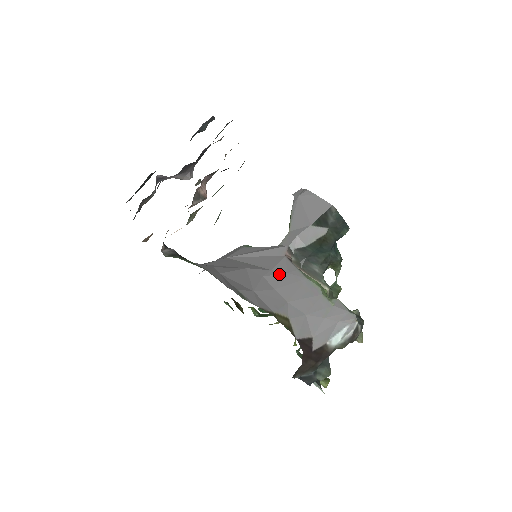
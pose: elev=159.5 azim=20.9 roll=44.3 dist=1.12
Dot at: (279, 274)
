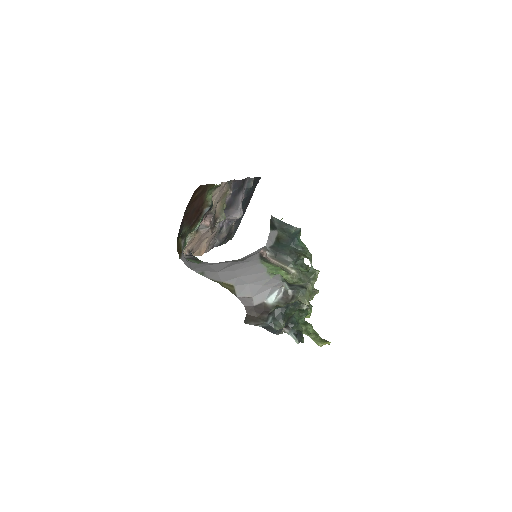
Dot at: (244, 263)
